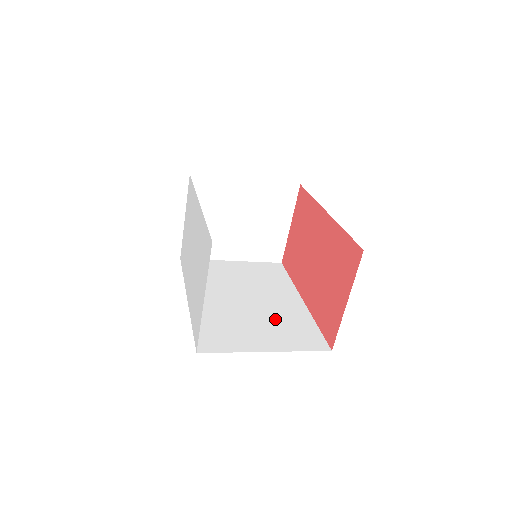
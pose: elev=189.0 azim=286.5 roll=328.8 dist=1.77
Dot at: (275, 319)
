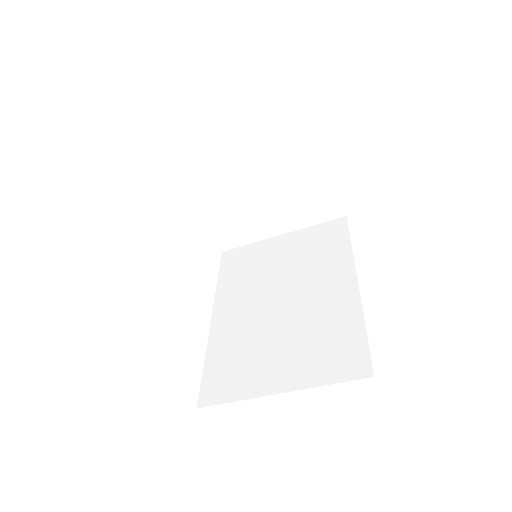
Dot at: (307, 329)
